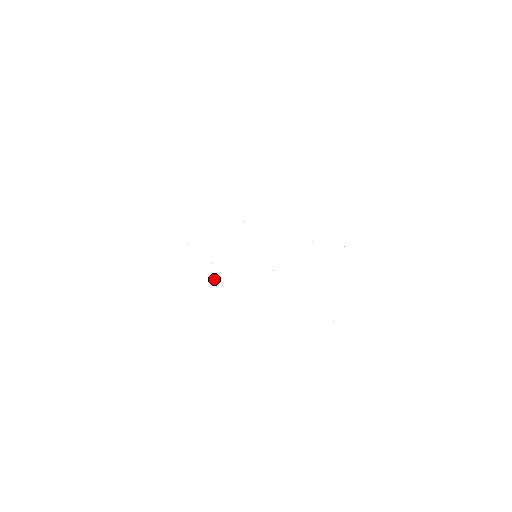
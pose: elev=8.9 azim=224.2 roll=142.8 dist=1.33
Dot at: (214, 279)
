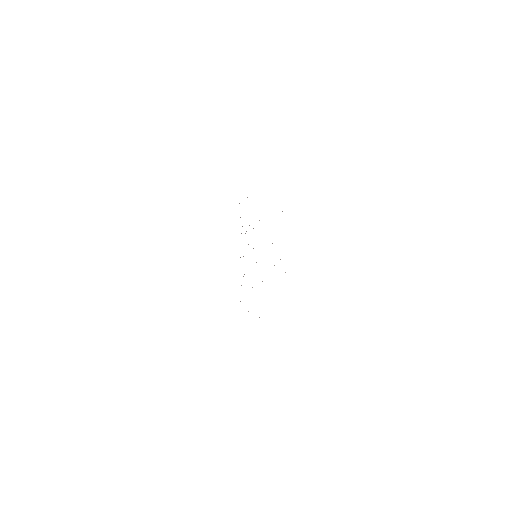
Dot at: occluded
